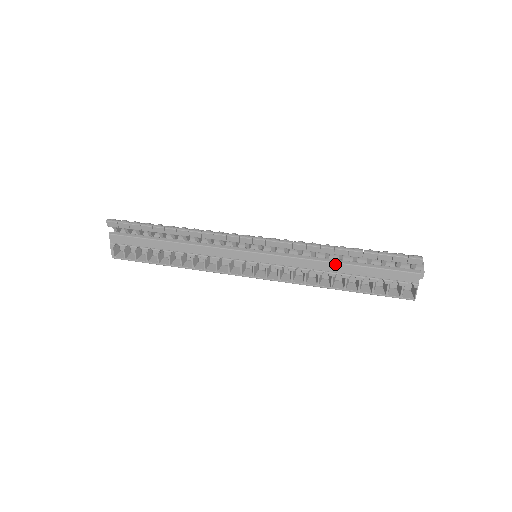
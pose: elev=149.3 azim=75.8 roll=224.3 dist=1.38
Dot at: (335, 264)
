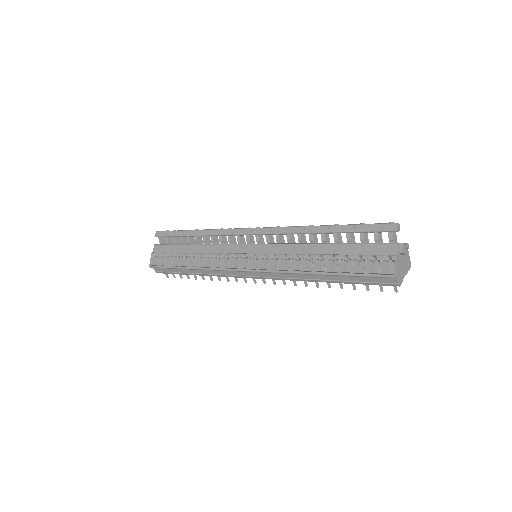
Dot at: (317, 245)
